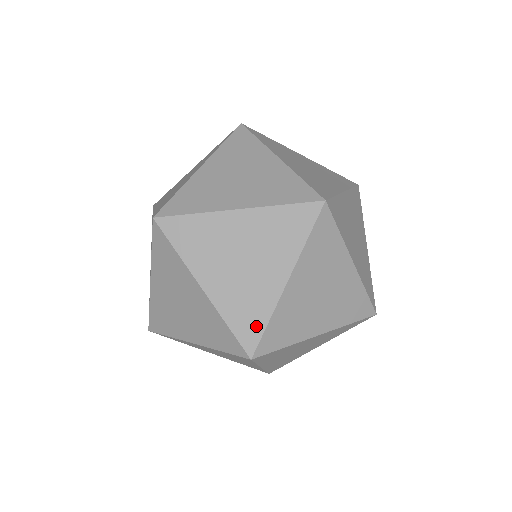
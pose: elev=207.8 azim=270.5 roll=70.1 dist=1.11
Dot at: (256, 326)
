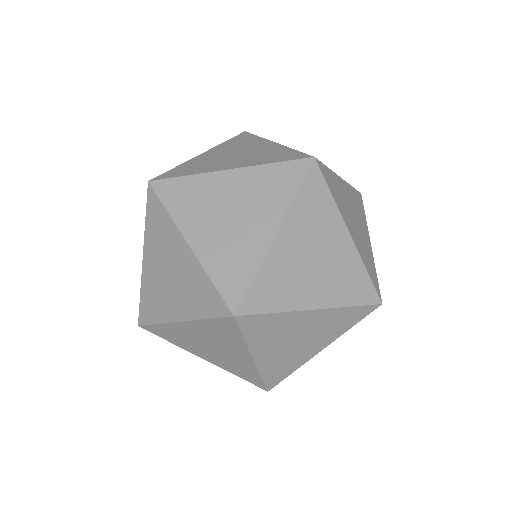
Dot at: (241, 280)
